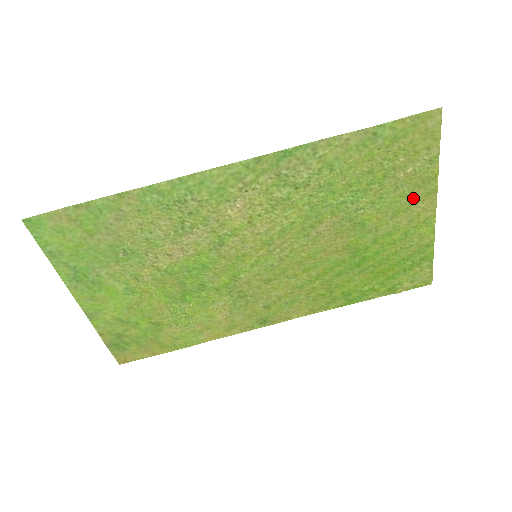
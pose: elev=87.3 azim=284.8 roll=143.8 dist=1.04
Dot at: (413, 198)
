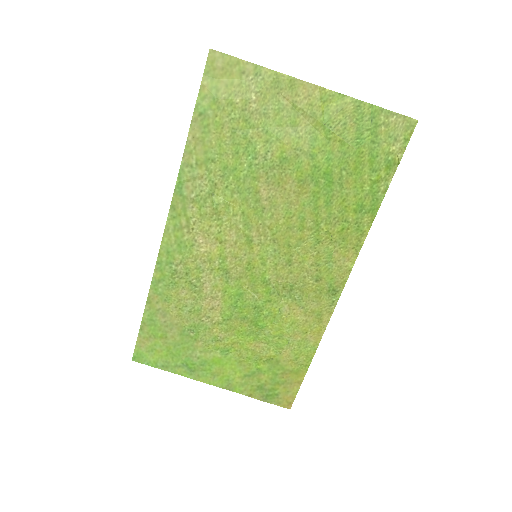
Dot at: (287, 103)
